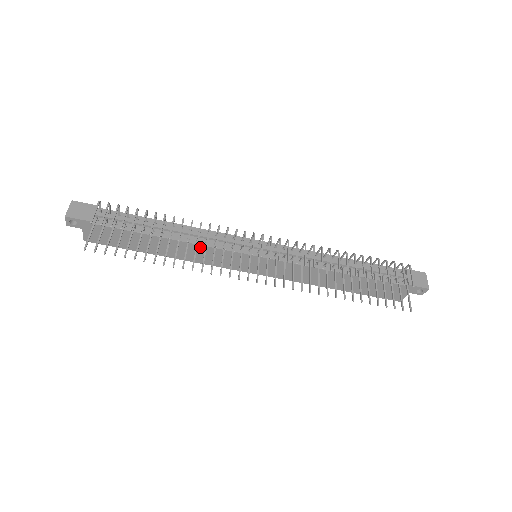
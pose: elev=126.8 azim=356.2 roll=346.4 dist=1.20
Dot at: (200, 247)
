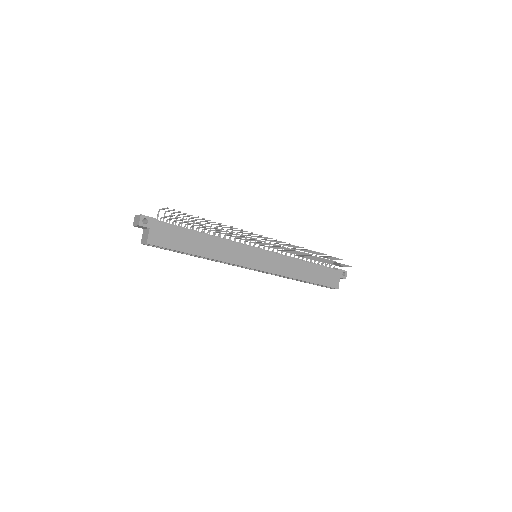
Dot at: (227, 243)
